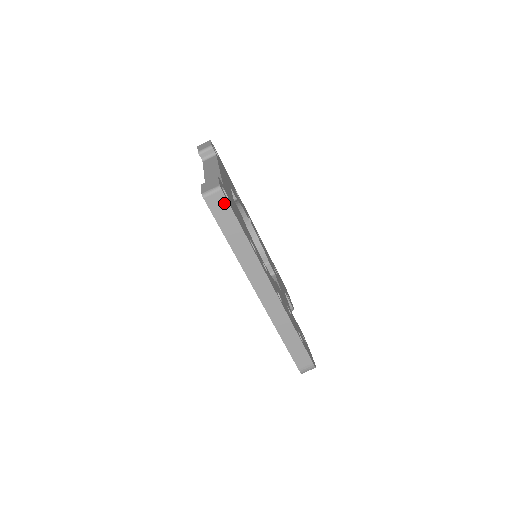
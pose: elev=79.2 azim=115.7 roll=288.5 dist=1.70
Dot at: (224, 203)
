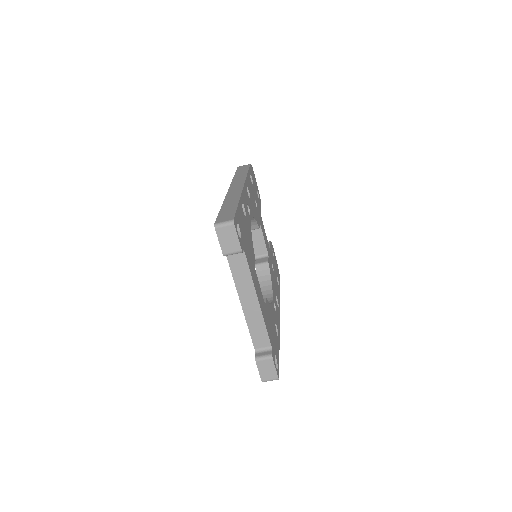
Dot at: occluded
